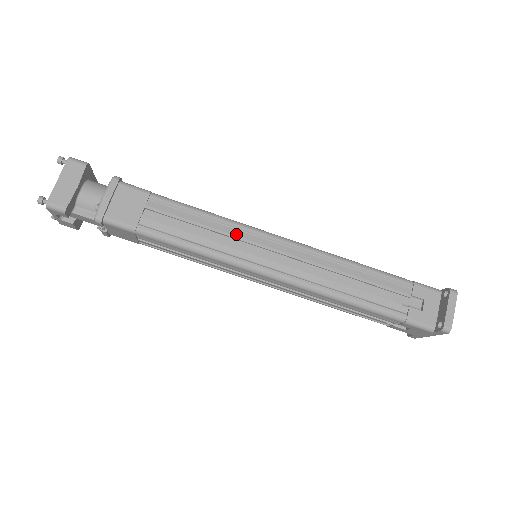
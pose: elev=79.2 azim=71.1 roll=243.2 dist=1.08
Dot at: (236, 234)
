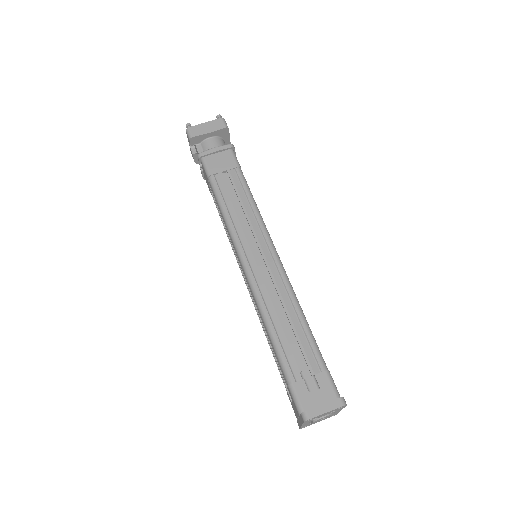
Dot at: (254, 227)
